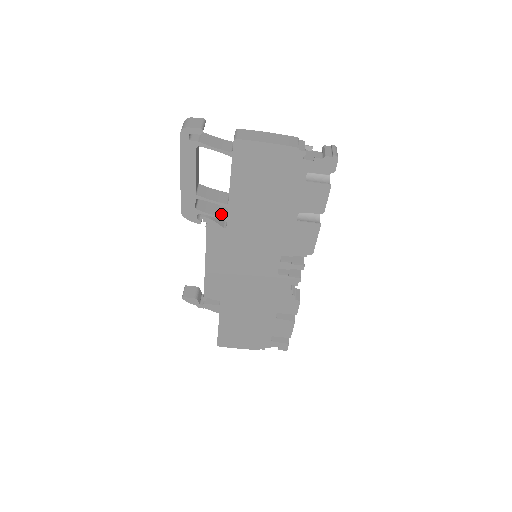
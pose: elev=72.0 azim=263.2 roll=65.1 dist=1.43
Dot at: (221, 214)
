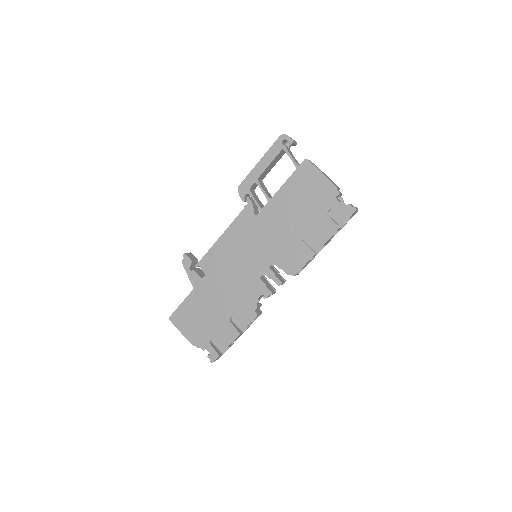
Dot at: (260, 205)
